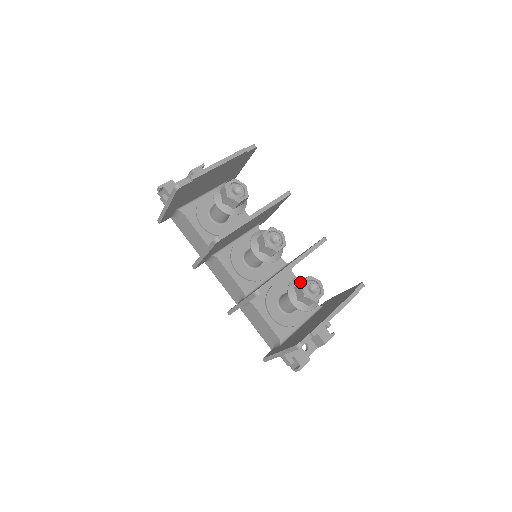
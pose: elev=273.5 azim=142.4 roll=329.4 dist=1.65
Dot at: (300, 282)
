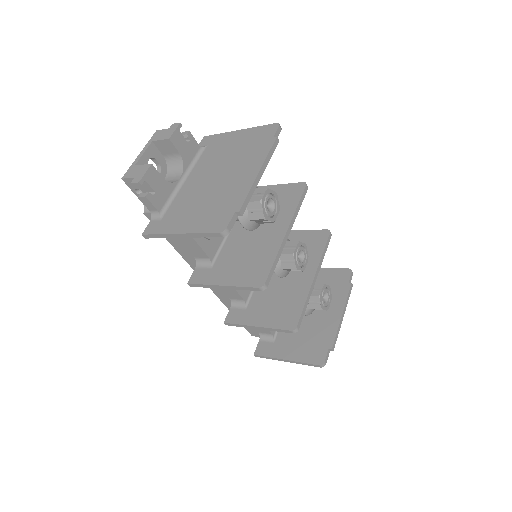
Dot at: (314, 292)
